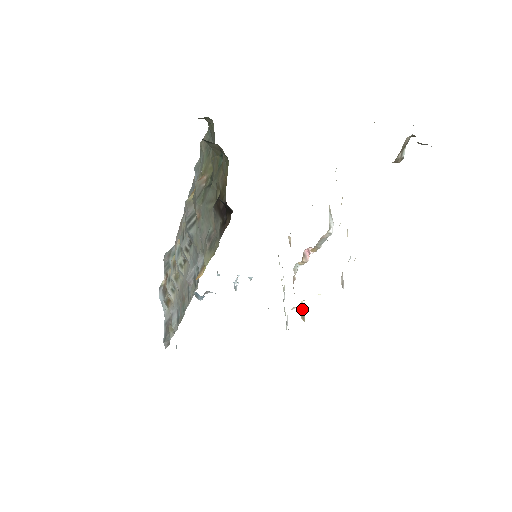
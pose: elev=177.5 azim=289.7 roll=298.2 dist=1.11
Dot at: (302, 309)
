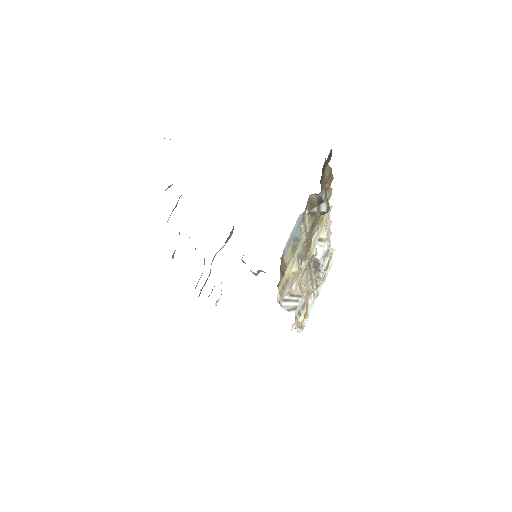
Dot at: occluded
